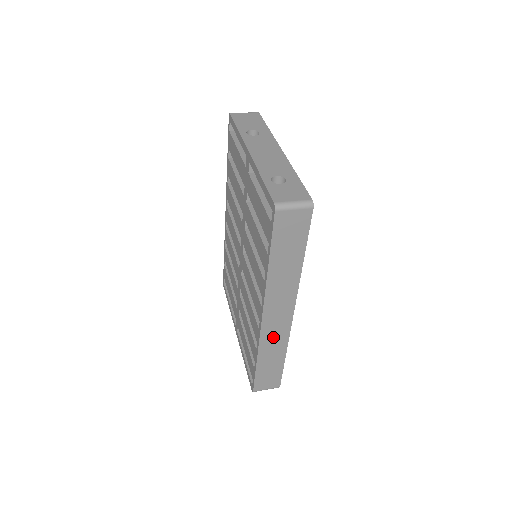
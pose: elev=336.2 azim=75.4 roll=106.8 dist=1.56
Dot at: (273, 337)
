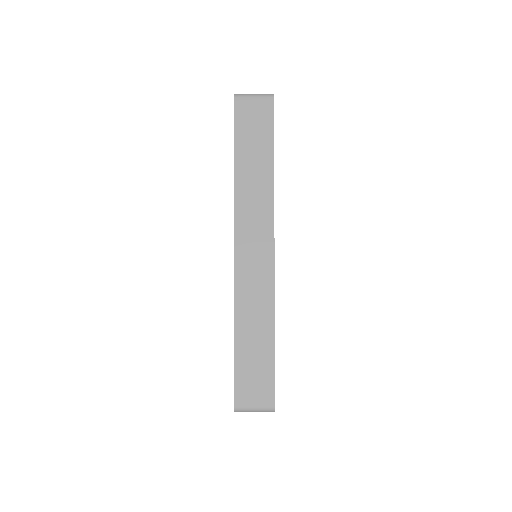
Dot at: (252, 289)
